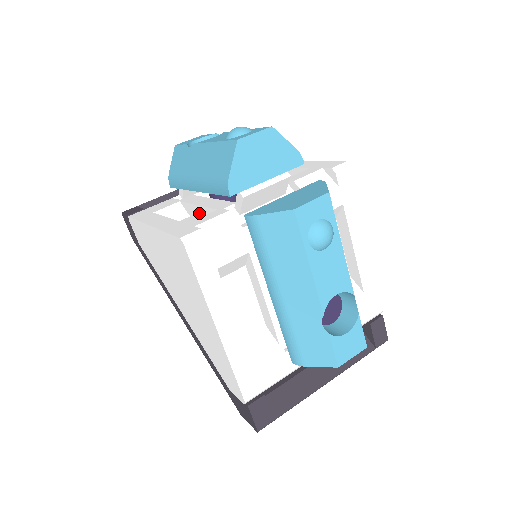
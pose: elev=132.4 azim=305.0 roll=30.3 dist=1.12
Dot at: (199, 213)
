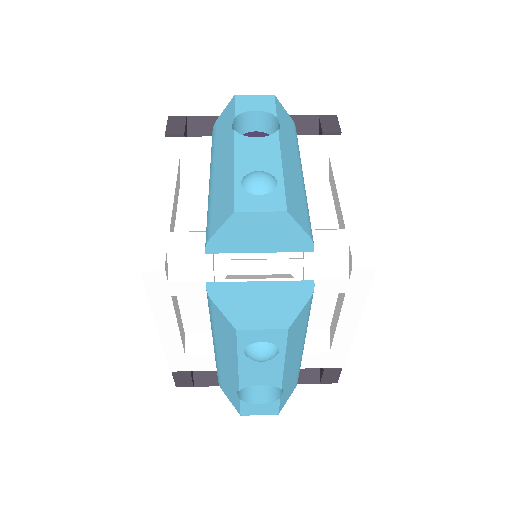
Dot at: occluded
